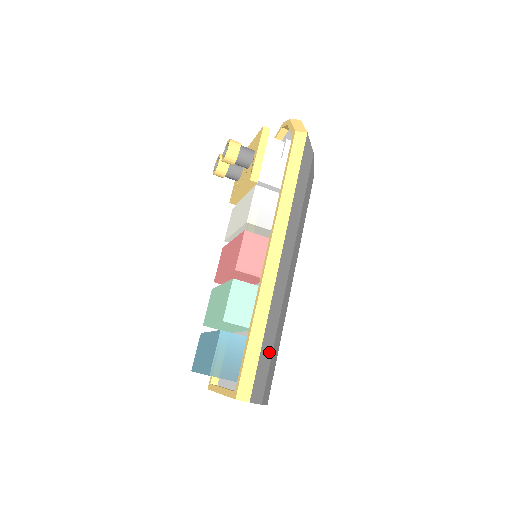
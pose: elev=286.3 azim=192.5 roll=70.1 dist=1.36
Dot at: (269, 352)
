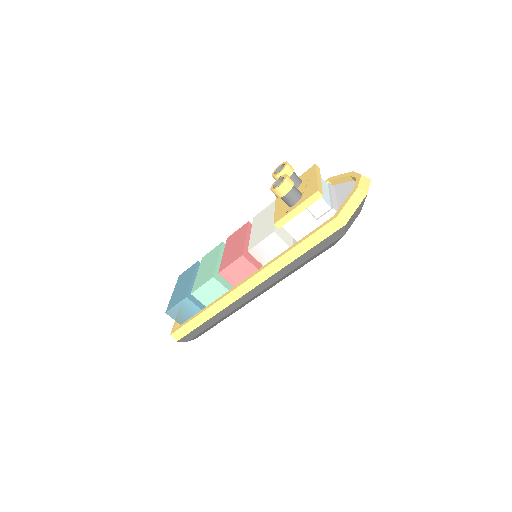
Dot at: (209, 325)
